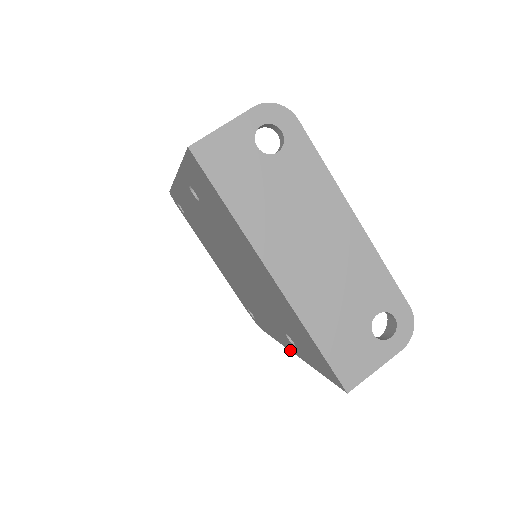
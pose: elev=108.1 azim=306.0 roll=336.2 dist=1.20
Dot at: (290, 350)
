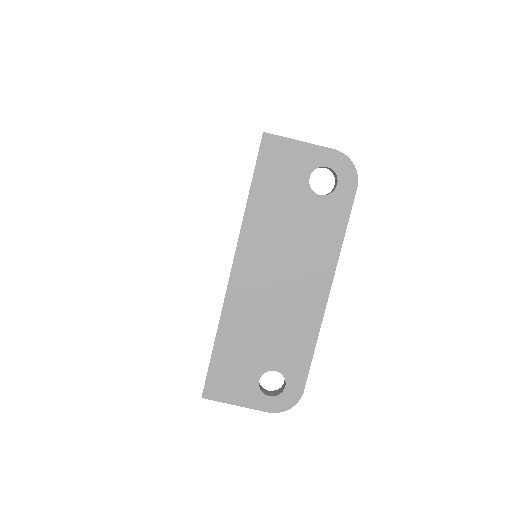
Dot at: occluded
